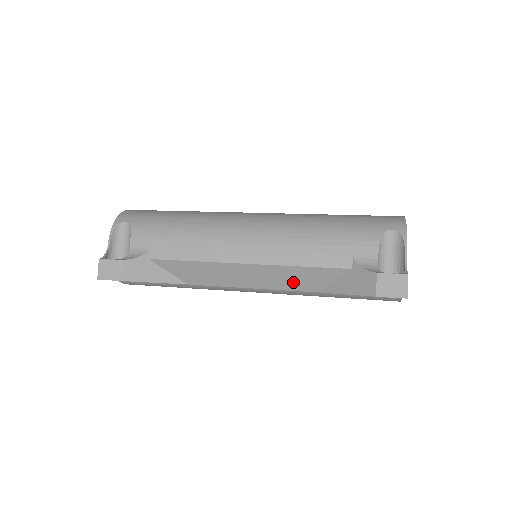
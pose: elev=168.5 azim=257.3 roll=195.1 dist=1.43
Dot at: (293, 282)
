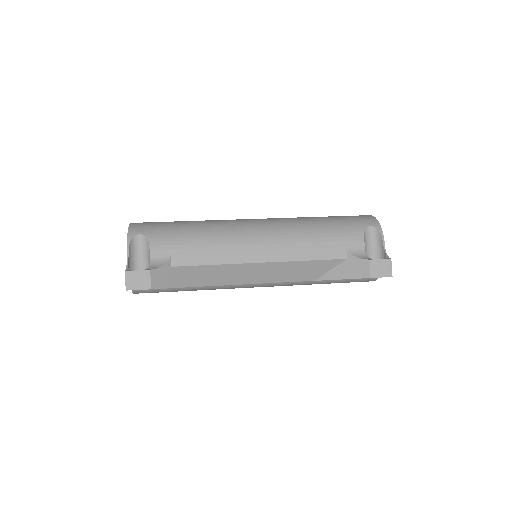
Dot at: (298, 274)
